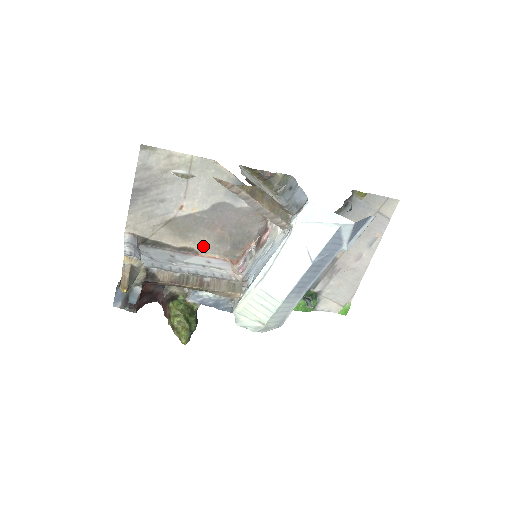
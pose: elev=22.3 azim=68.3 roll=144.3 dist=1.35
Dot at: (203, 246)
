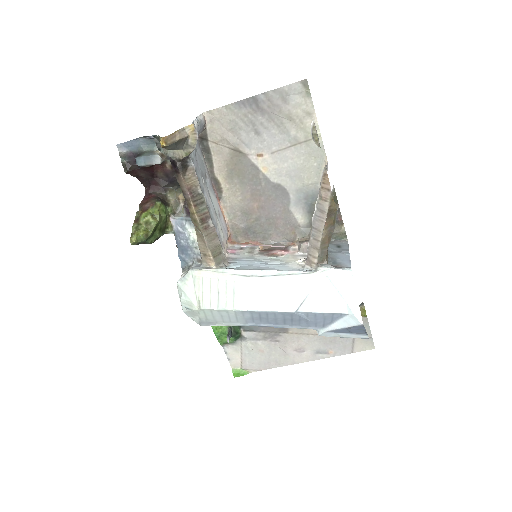
Dot at: (230, 200)
